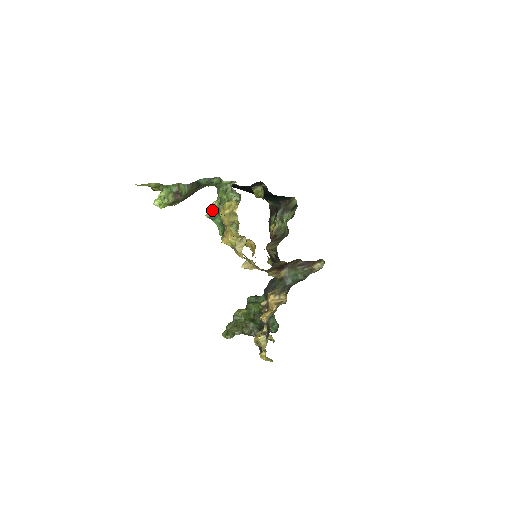
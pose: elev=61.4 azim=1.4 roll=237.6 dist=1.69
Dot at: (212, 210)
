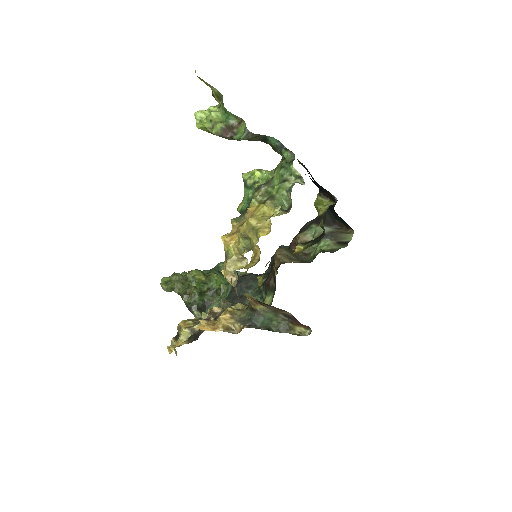
Dot at: (254, 177)
